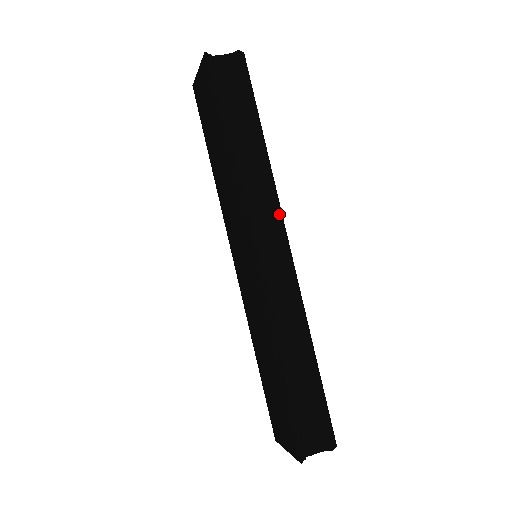
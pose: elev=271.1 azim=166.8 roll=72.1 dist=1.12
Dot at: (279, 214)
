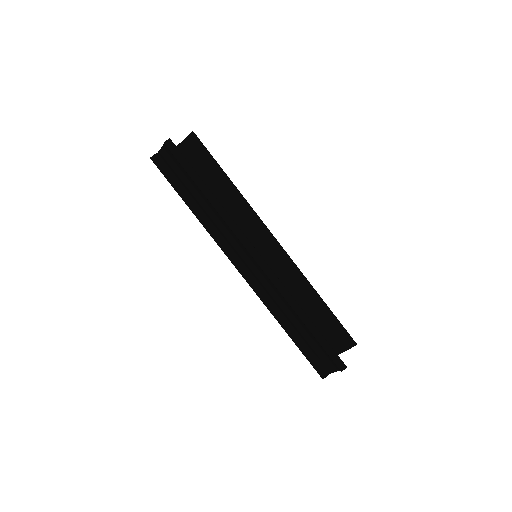
Dot at: (241, 238)
